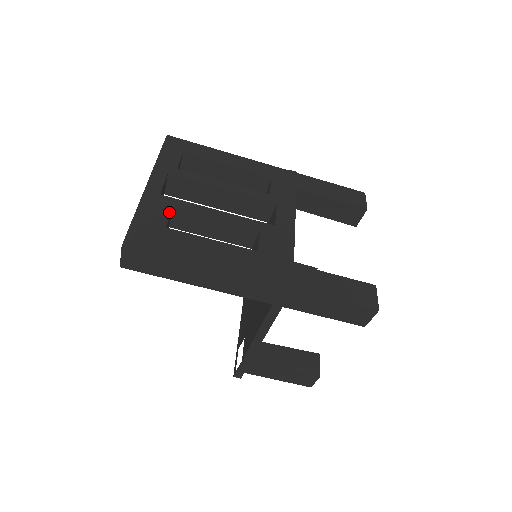
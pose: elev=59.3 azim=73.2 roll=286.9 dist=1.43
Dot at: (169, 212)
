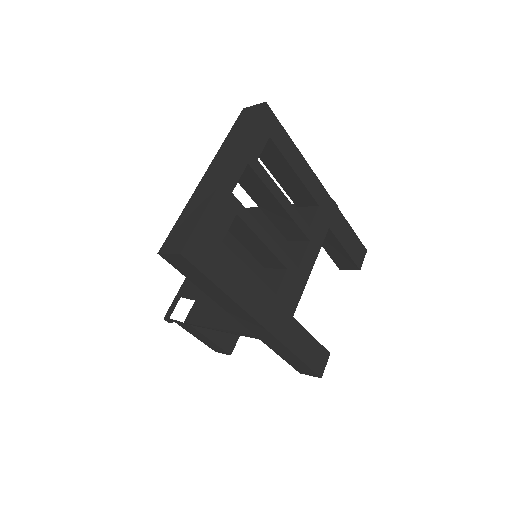
Dot at: (231, 221)
